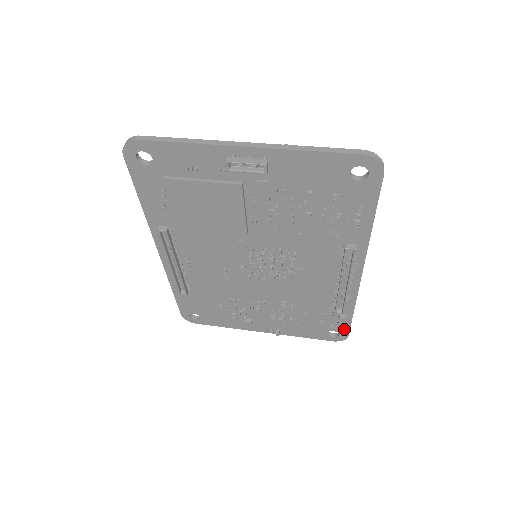
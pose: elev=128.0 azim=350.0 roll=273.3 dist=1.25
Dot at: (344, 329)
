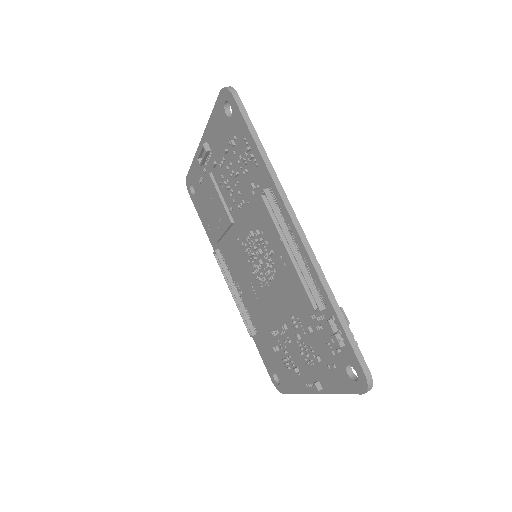
Dot at: (352, 355)
